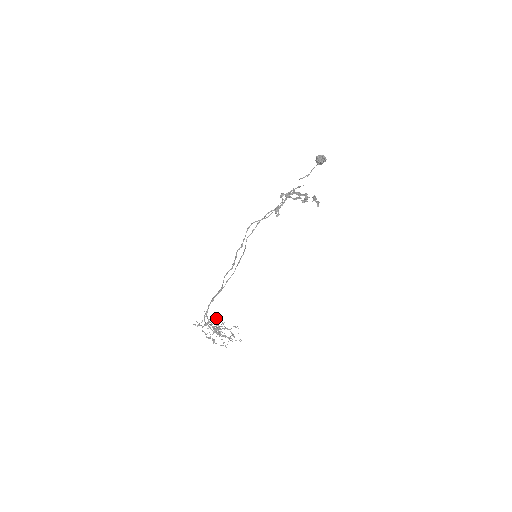
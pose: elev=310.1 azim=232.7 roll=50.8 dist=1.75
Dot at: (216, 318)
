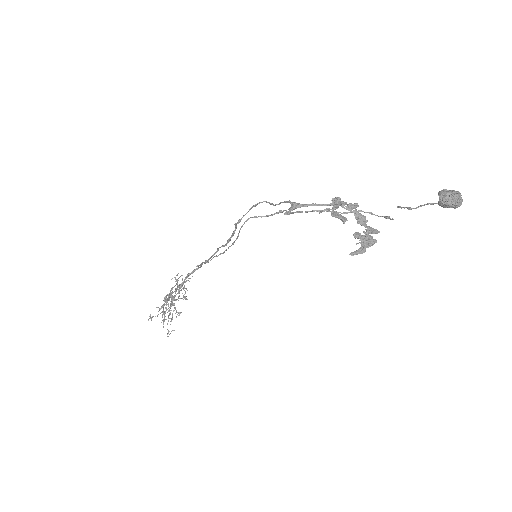
Dot at: (186, 288)
